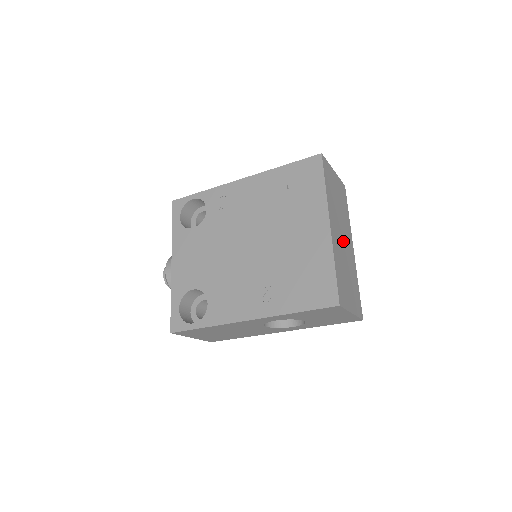
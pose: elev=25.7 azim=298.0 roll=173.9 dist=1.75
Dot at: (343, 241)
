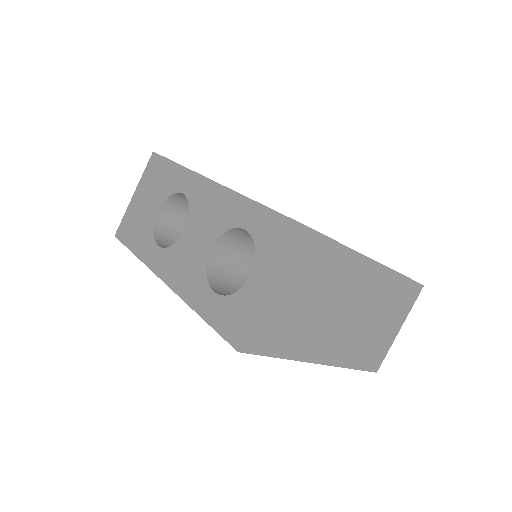
Dot at: (350, 313)
